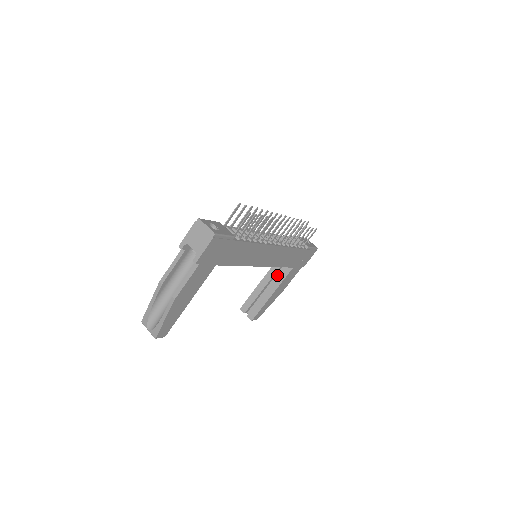
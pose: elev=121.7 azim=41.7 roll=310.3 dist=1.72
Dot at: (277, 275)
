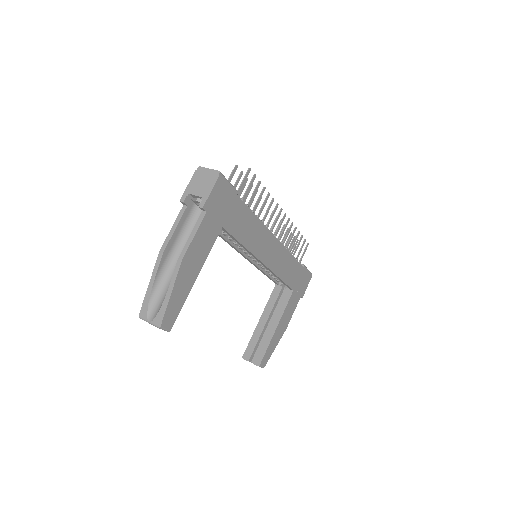
Dot at: occluded
